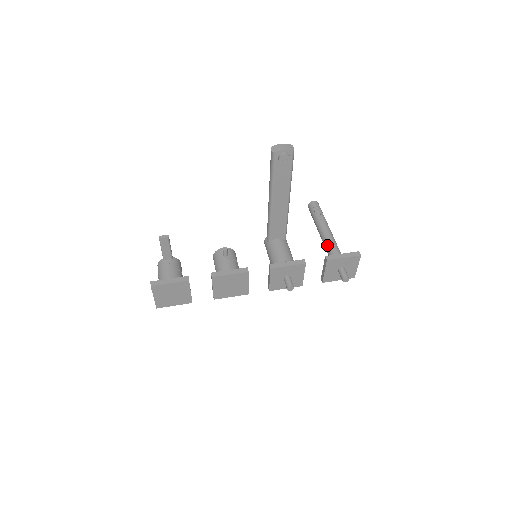
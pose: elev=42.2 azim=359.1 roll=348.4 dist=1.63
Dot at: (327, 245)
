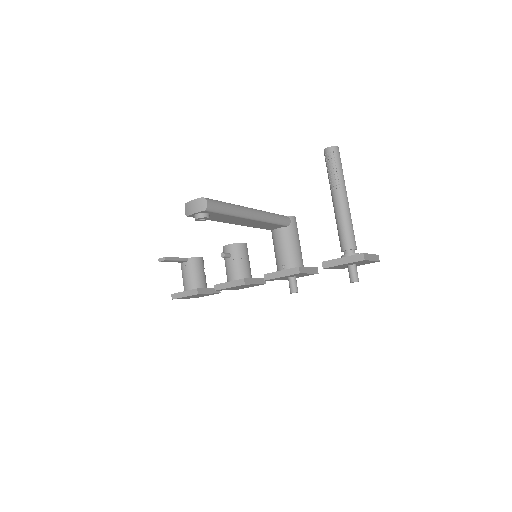
Dot at: (337, 228)
